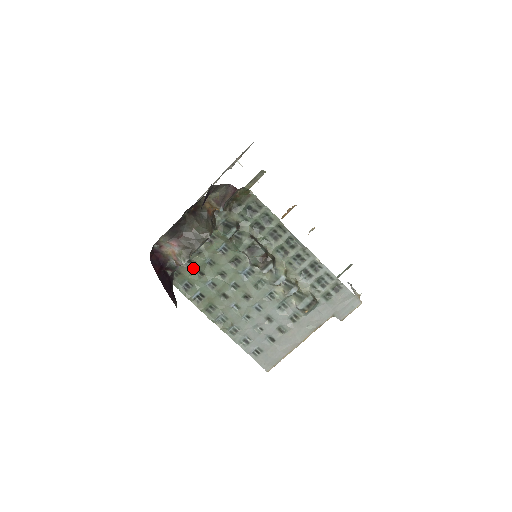
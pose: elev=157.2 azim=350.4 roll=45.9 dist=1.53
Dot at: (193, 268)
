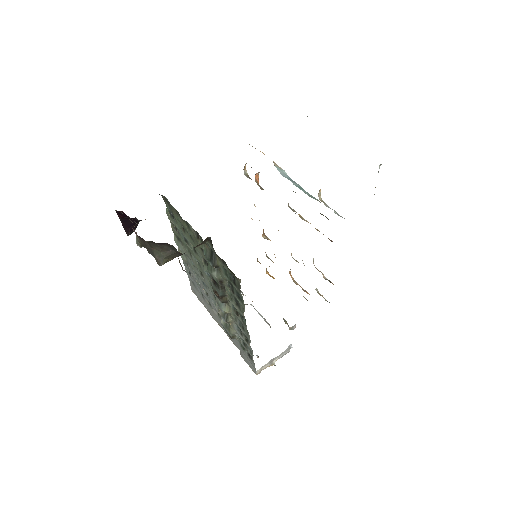
Dot at: (180, 220)
